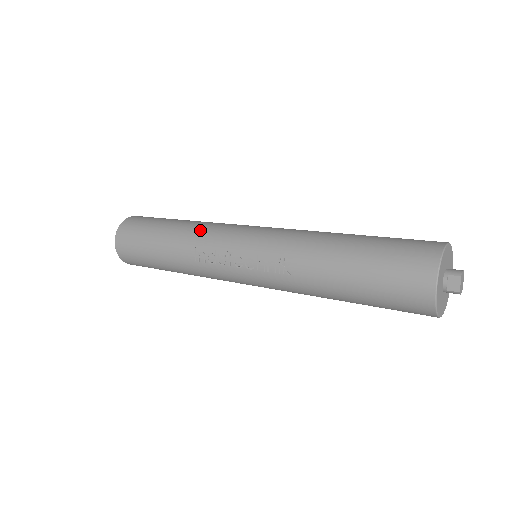
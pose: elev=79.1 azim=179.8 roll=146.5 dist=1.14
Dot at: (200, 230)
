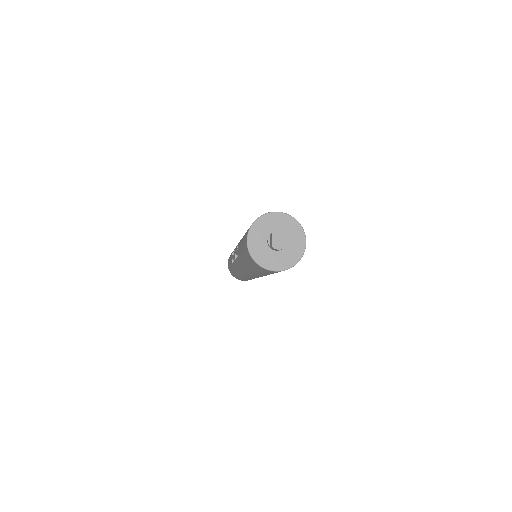
Dot at: occluded
